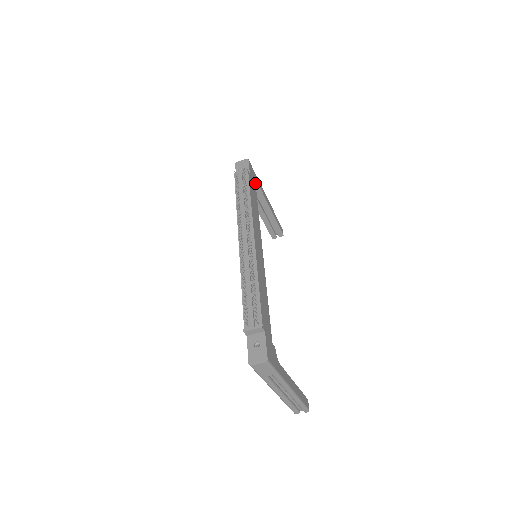
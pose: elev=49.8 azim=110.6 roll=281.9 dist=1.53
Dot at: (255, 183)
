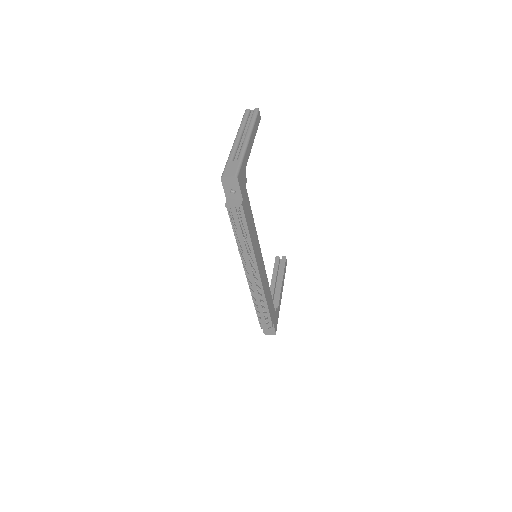
Dot at: (245, 185)
